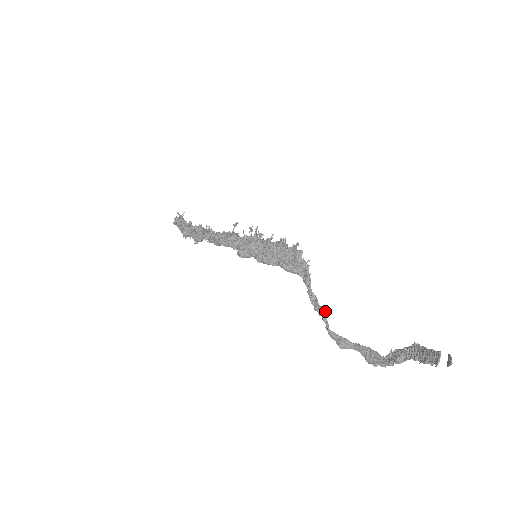
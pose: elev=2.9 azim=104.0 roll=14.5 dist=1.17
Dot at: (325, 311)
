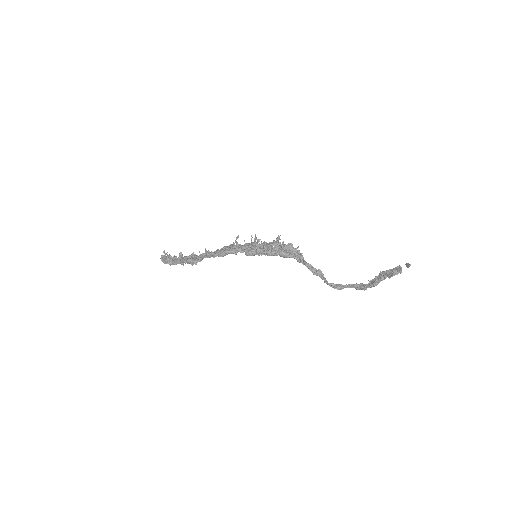
Dot at: (321, 271)
